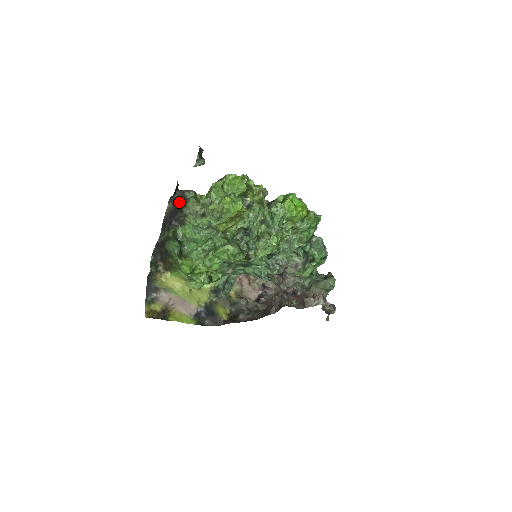
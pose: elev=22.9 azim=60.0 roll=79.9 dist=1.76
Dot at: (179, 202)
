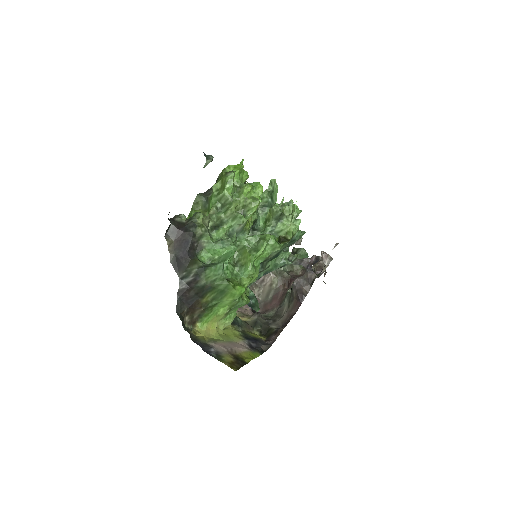
Dot at: (181, 229)
